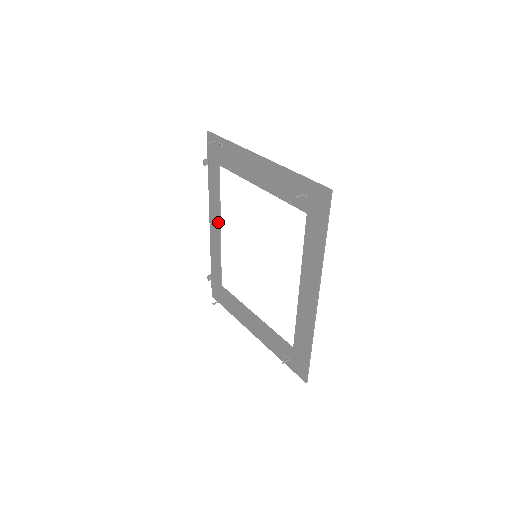
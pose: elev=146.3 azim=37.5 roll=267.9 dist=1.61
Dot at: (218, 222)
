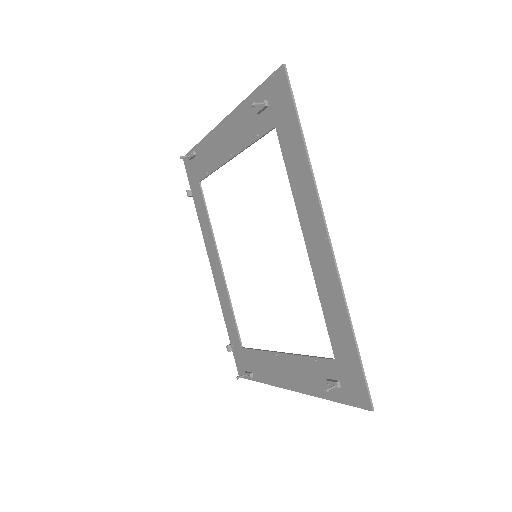
Dot at: (216, 255)
